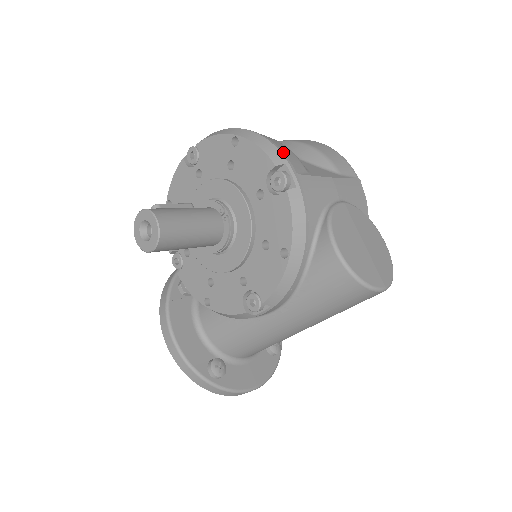
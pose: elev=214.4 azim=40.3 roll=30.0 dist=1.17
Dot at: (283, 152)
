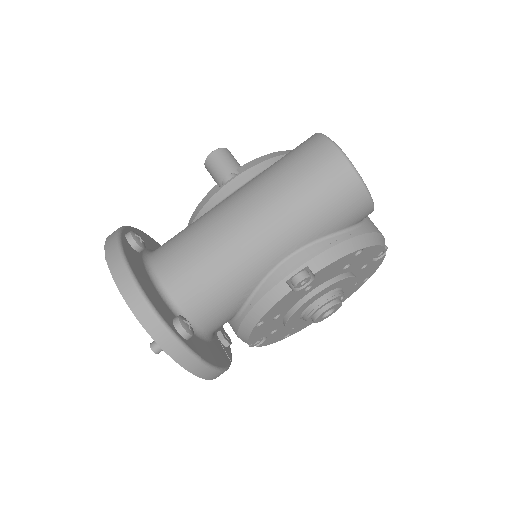
Dot at: occluded
